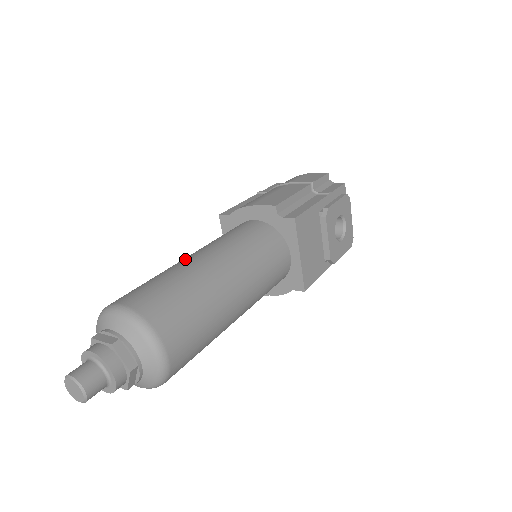
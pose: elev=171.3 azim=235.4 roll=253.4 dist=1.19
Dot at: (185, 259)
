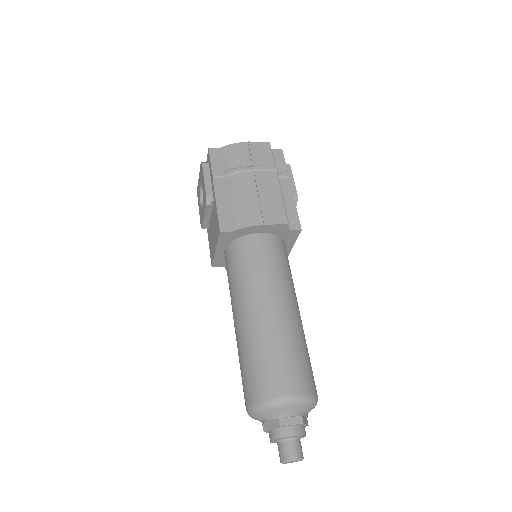
Dot at: (268, 316)
